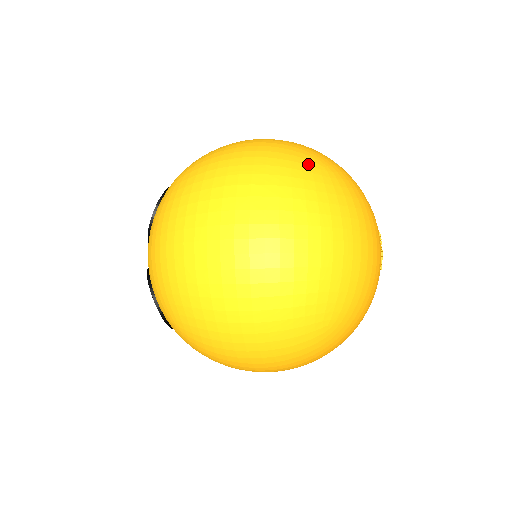
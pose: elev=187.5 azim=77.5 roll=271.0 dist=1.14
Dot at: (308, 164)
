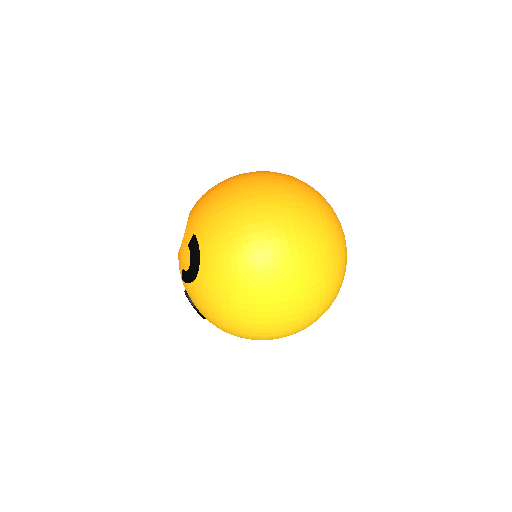
Dot at: (323, 255)
